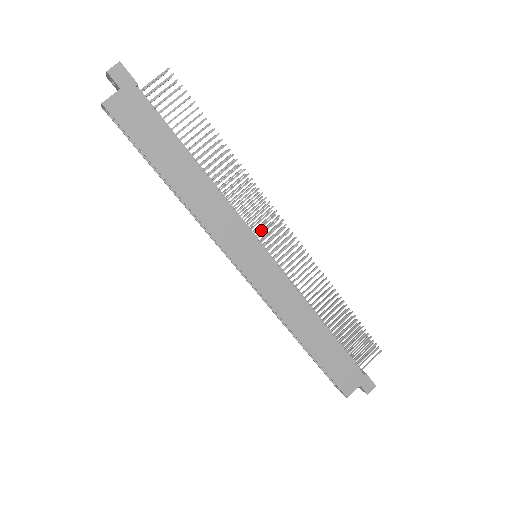
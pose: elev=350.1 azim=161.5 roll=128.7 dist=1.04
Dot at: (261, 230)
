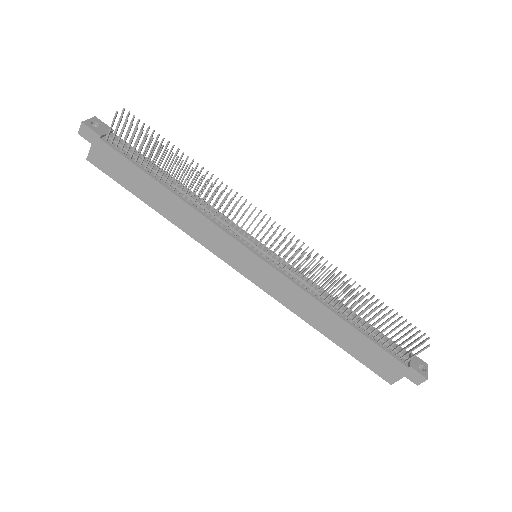
Dot at: (249, 235)
